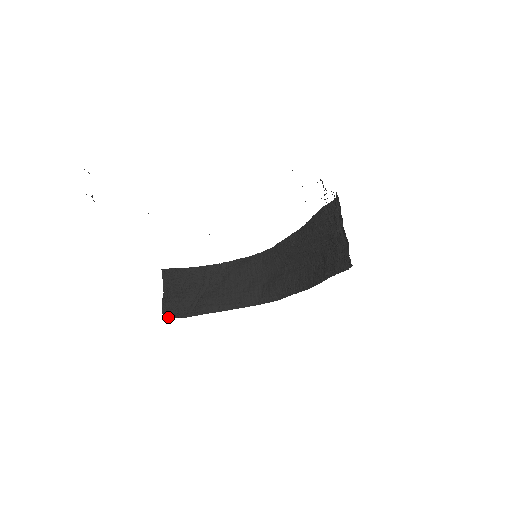
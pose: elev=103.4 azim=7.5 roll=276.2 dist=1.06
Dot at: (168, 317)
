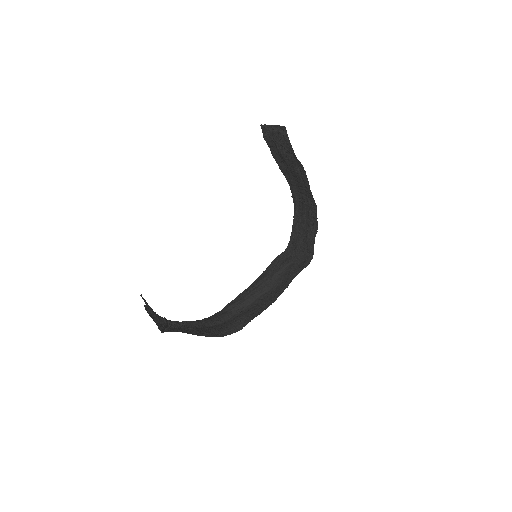
Dot at: occluded
